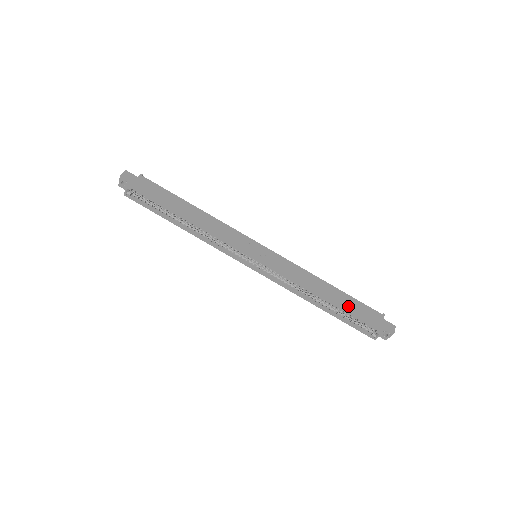
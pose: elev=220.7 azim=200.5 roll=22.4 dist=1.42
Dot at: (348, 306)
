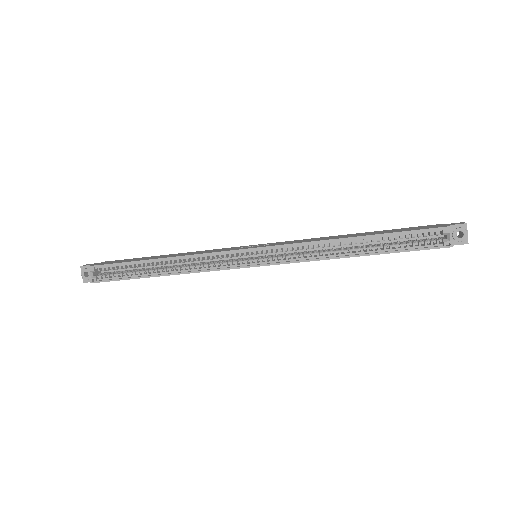
Dot at: (389, 232)
